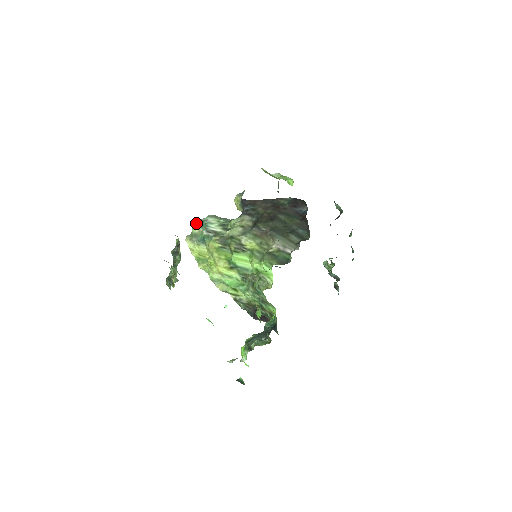
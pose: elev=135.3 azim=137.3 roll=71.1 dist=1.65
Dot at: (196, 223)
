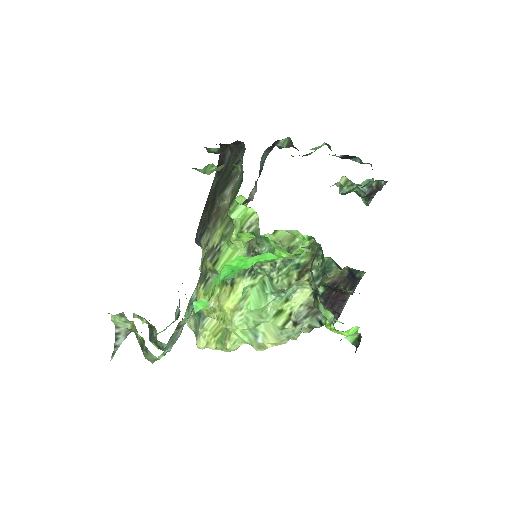
Dot at: occluded
